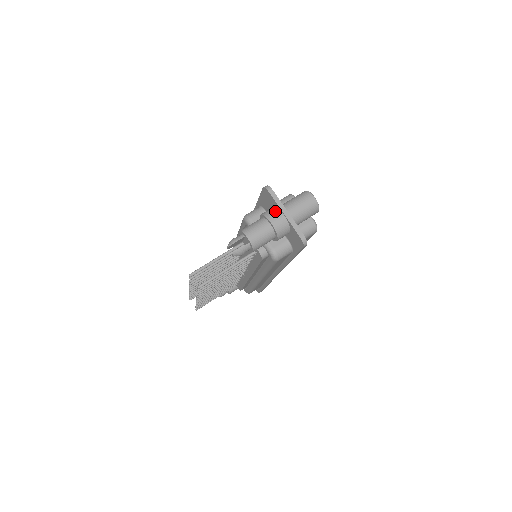
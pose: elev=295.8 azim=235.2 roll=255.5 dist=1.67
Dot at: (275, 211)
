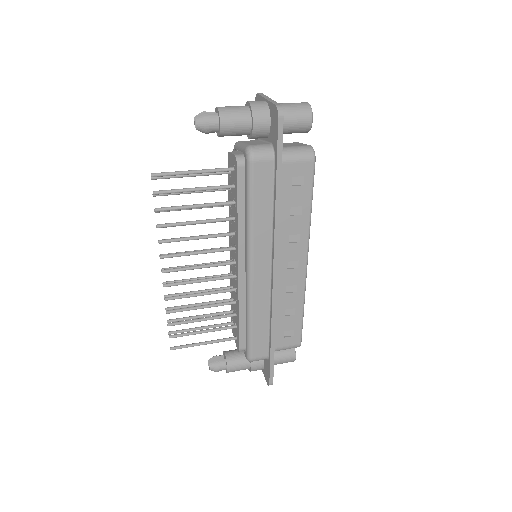
Dot at: occluded
